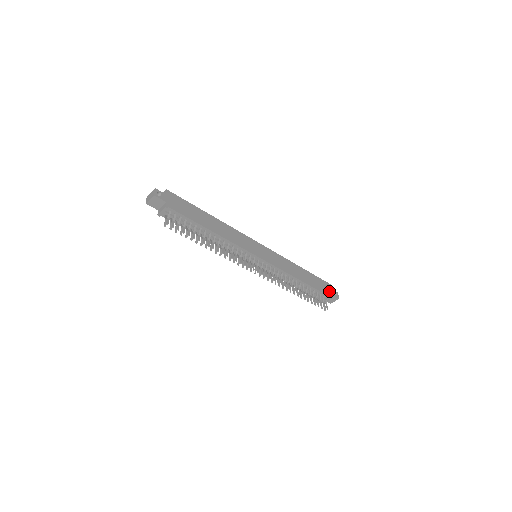
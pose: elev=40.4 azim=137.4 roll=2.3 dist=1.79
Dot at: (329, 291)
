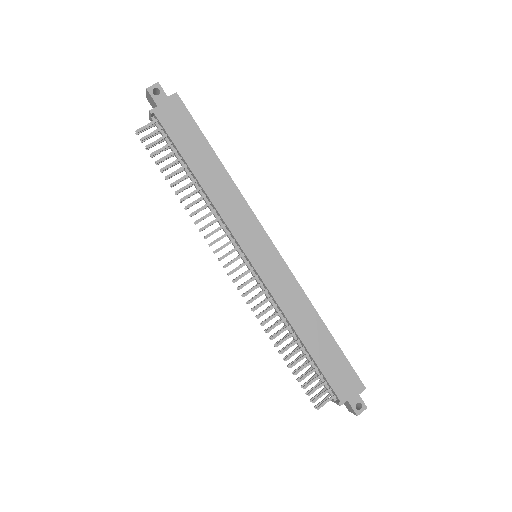
Dot at: (348, 391)
